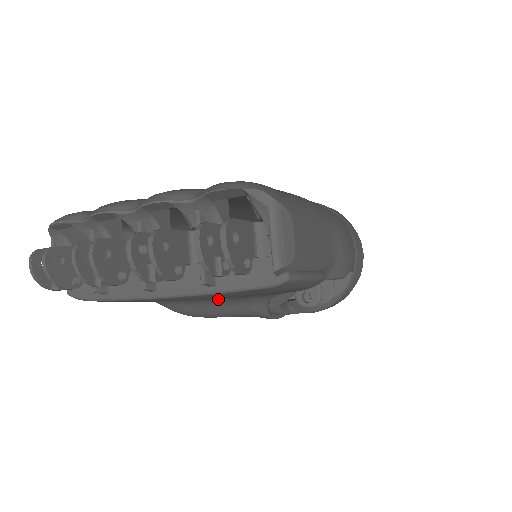
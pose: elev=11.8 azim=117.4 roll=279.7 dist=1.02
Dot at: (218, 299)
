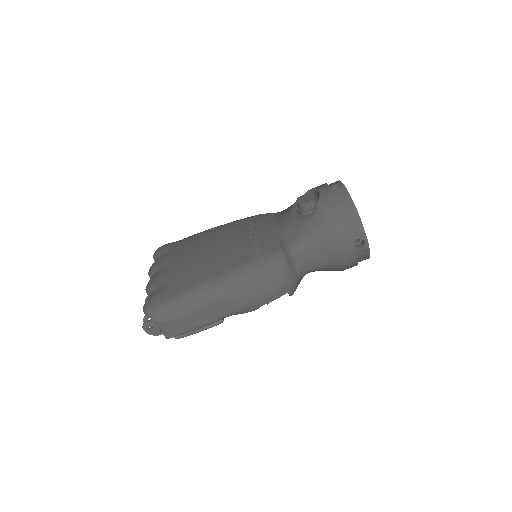
Dot at: occluded
